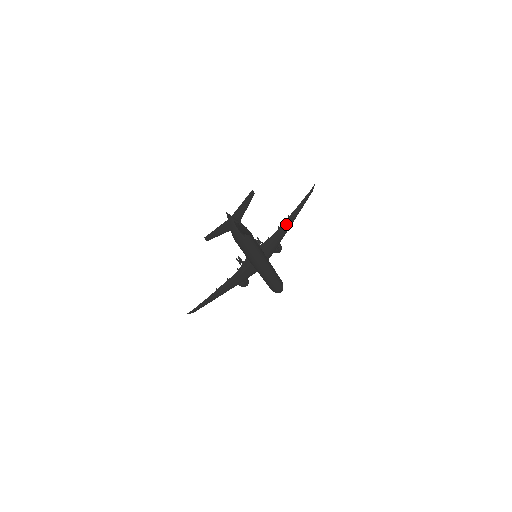
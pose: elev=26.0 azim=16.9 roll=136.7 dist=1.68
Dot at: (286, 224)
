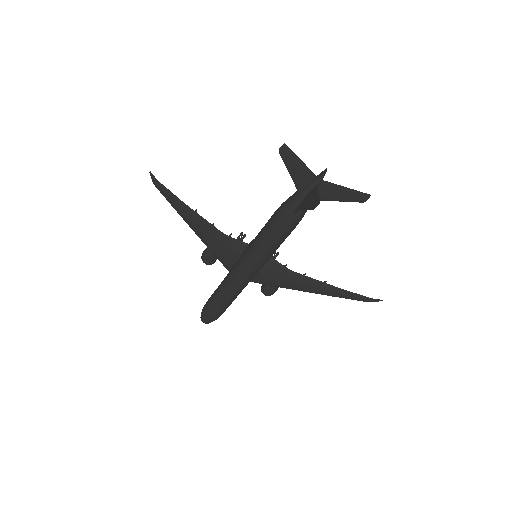
Dot at: (312, 283)
